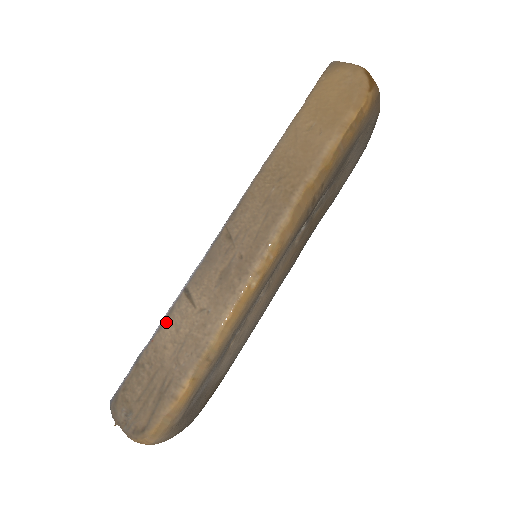
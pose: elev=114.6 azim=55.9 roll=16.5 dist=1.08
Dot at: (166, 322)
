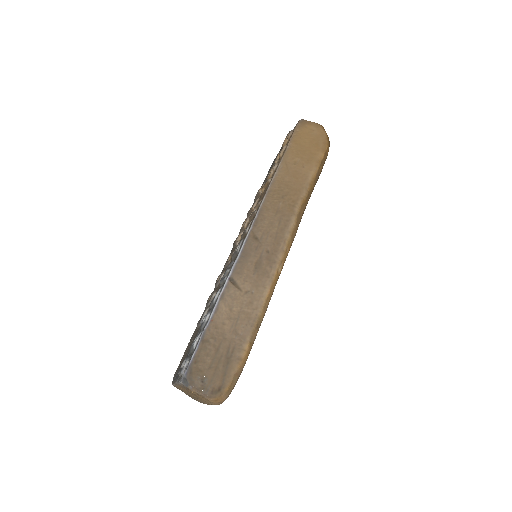
Dot at: (220, 305)
